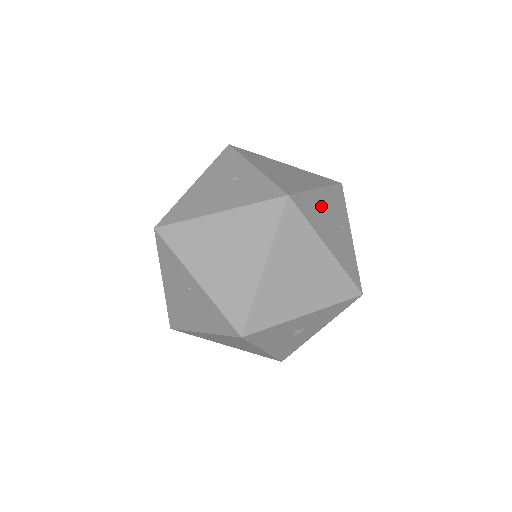
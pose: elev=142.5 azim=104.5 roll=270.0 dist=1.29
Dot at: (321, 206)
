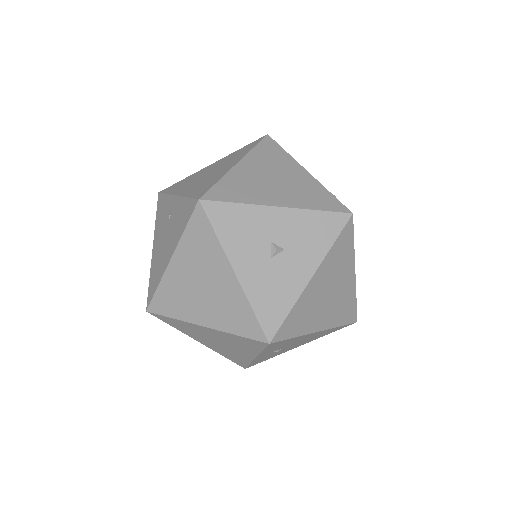
Dot at: occluded
